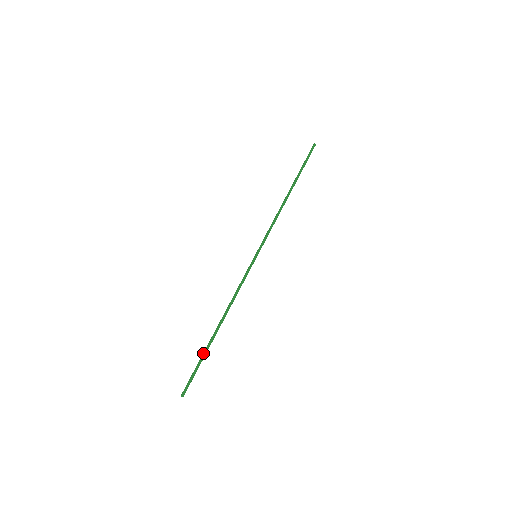
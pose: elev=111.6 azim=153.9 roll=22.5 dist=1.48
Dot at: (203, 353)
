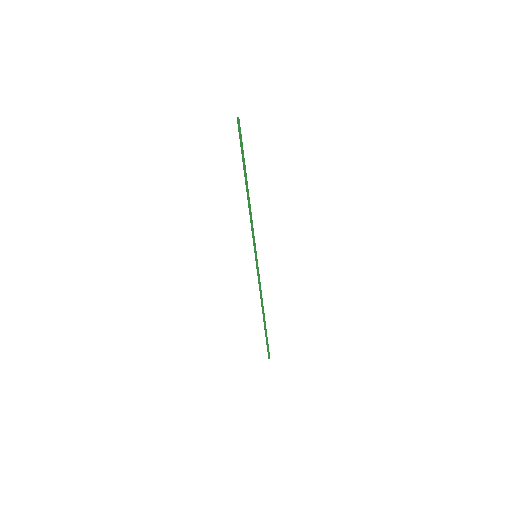
Dot at: (265, 333)
